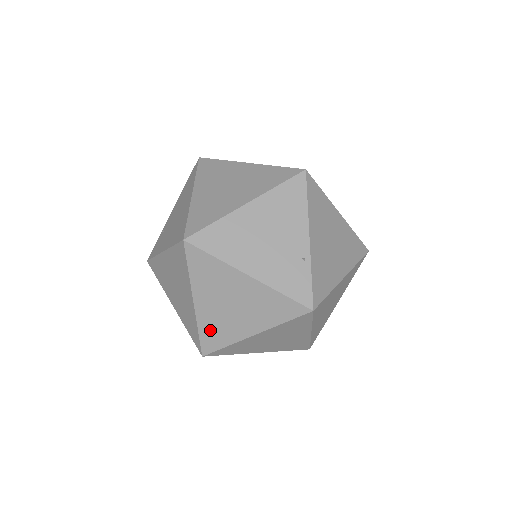
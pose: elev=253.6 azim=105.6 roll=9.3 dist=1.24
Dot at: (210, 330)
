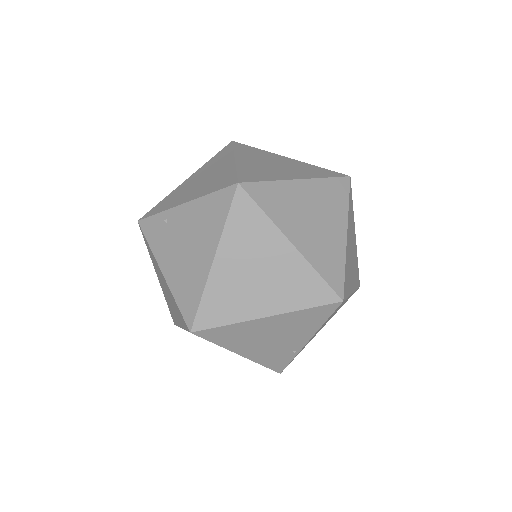
Dot at: occluded
